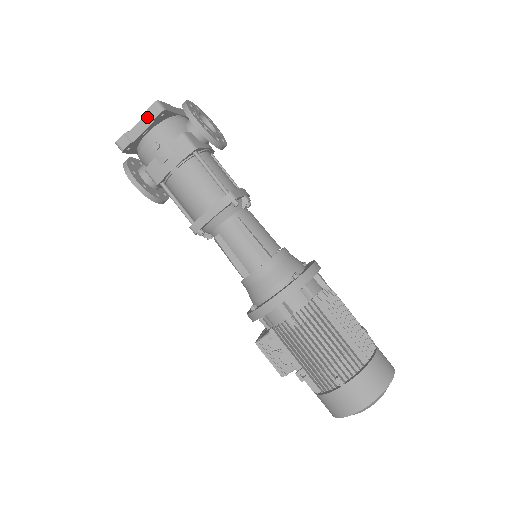
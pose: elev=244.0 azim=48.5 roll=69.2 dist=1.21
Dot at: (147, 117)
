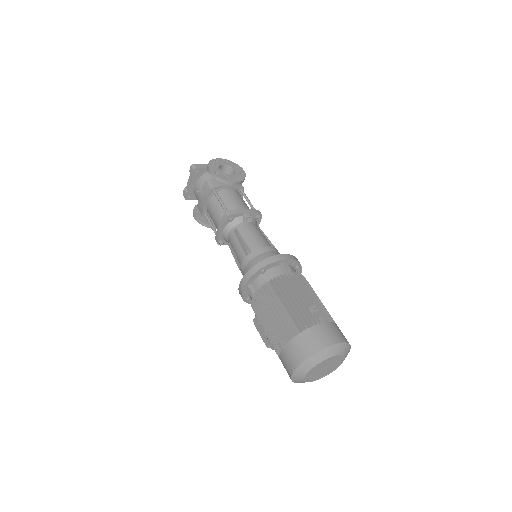
Dot at: (191, 175)
